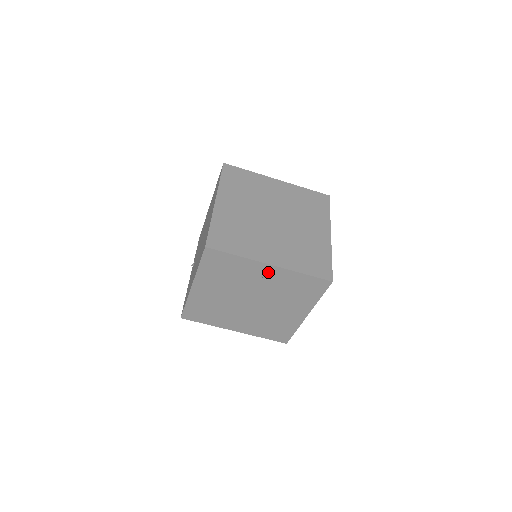
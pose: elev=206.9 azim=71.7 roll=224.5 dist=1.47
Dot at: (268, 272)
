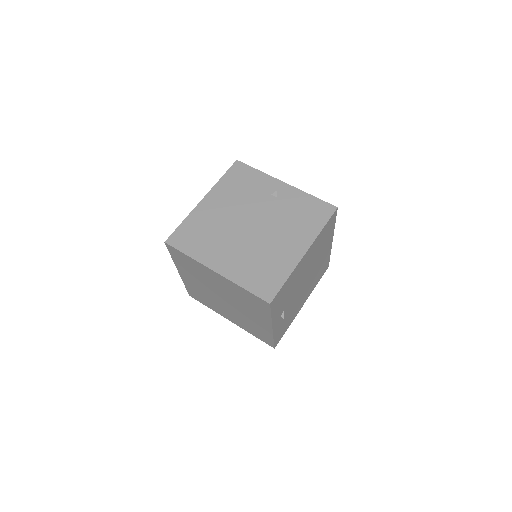
Dot at: (280, 190)
